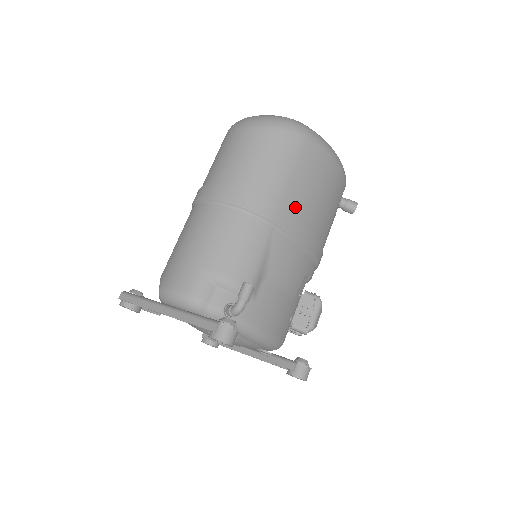
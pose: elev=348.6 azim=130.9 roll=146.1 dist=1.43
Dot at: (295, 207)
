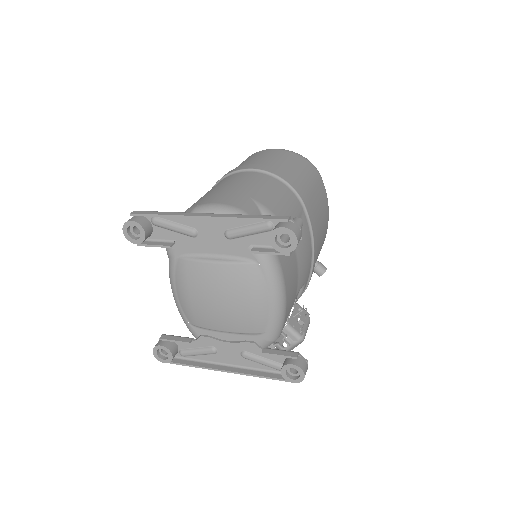
Dot at: (313, 211)
